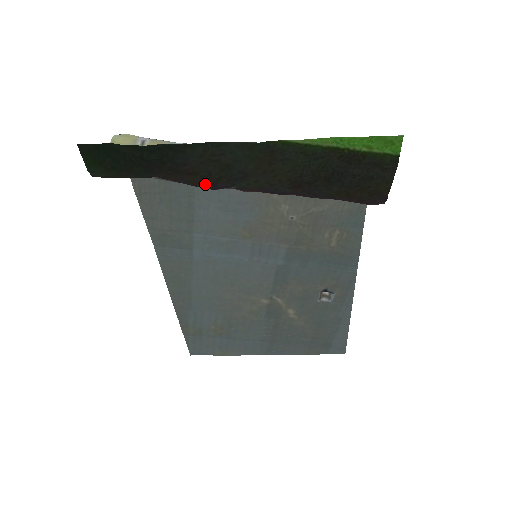
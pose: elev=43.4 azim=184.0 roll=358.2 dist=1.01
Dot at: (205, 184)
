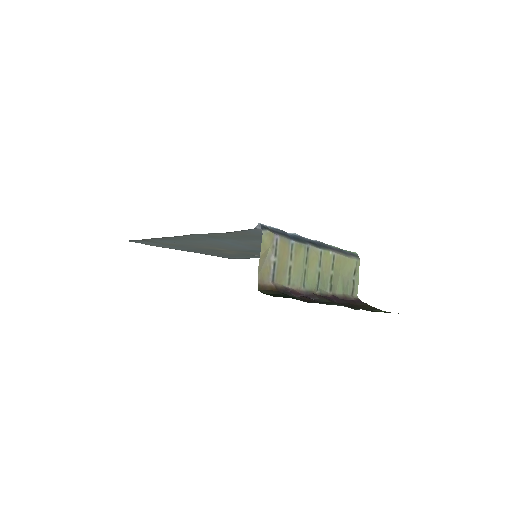
Dot at: (308, 298)
